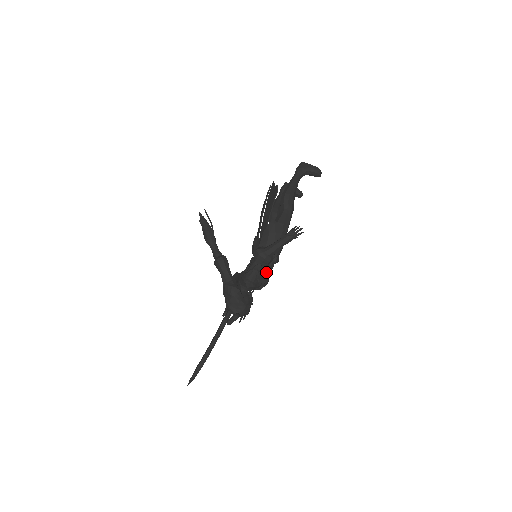
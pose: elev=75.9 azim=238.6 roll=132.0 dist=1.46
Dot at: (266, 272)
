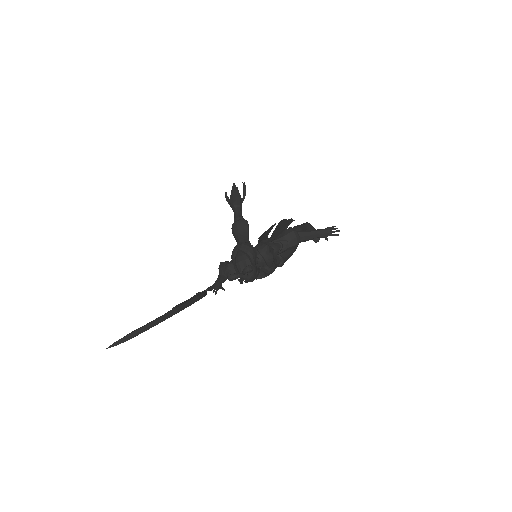
Dot at: (275, 263)
